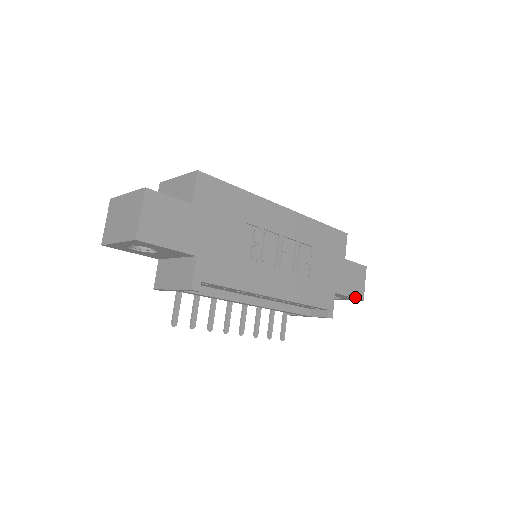
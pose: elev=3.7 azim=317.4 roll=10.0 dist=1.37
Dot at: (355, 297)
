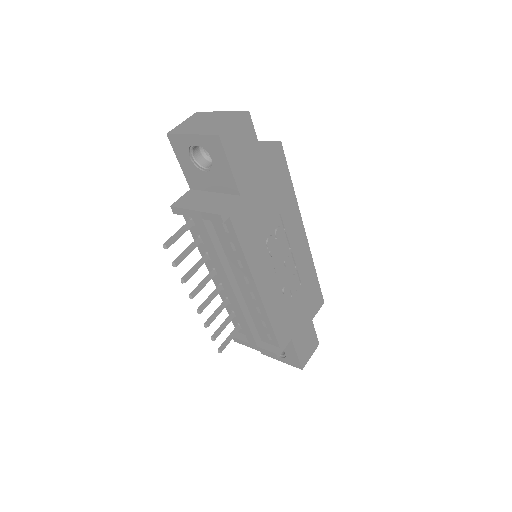
Dot at: (300, 360)
